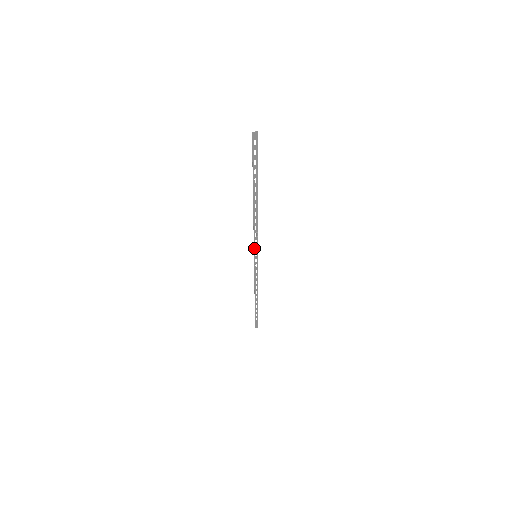
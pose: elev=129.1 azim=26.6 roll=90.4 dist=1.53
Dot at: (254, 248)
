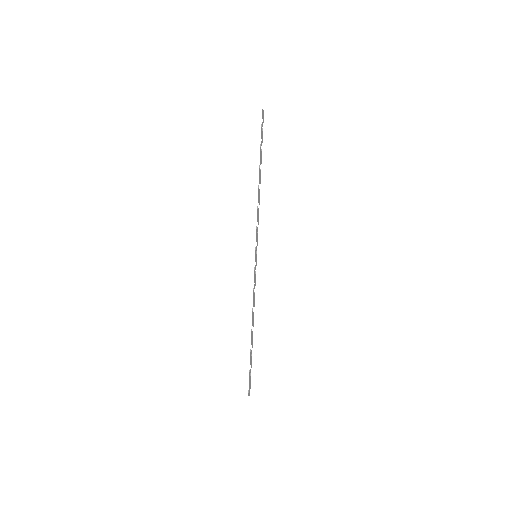
Dot at: occluded
